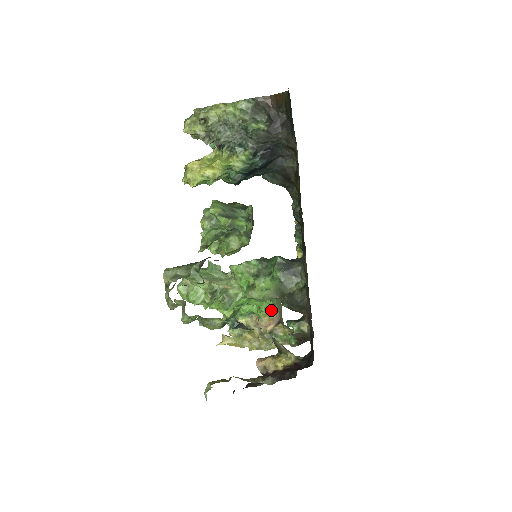
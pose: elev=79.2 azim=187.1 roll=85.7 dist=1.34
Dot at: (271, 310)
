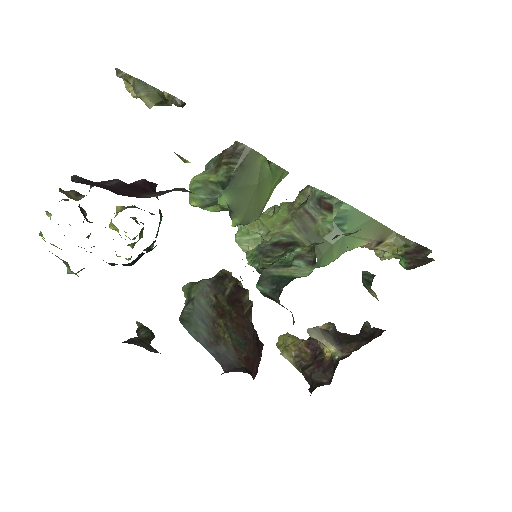
Dot at: (345, 251)
